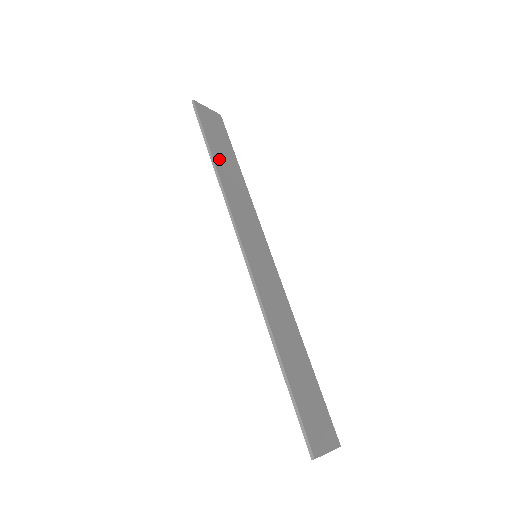
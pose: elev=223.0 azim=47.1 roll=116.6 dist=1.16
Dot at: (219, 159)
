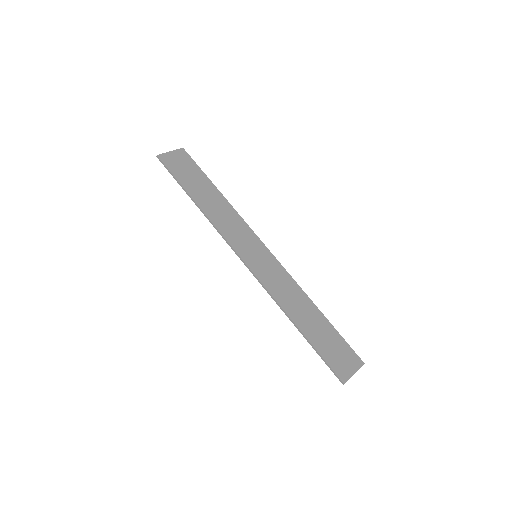
Dot at: (197, 195)
